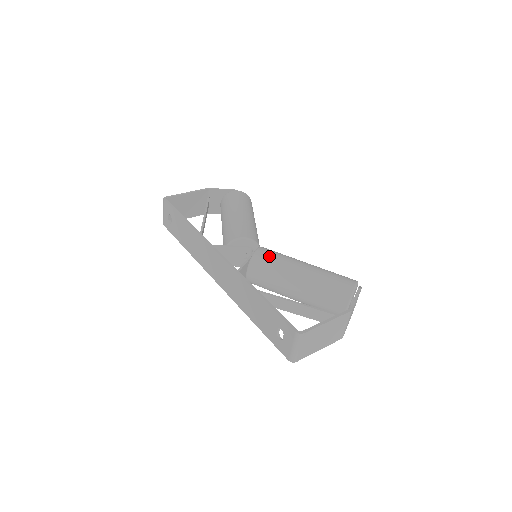
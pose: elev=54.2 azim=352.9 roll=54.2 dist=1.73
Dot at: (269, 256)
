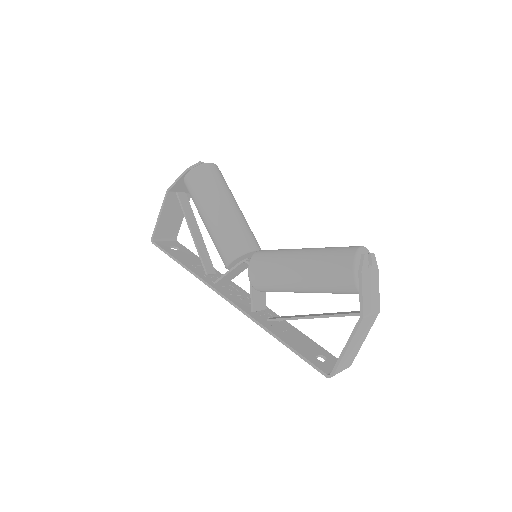
Dot at: (262, 277)
